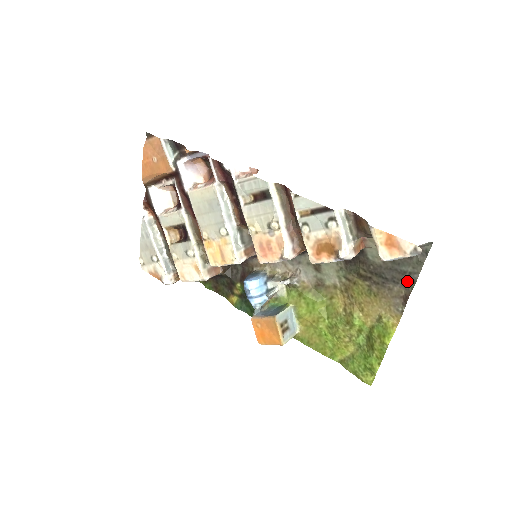
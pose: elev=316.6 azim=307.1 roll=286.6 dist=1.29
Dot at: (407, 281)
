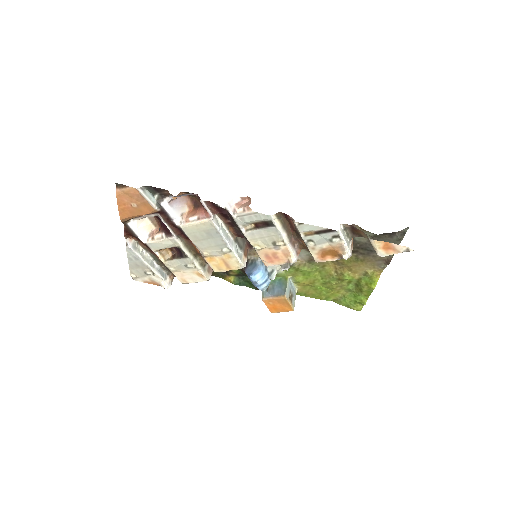
Dot at: occluded
